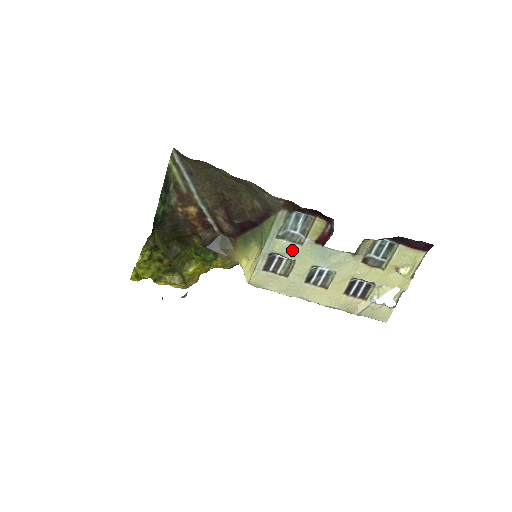
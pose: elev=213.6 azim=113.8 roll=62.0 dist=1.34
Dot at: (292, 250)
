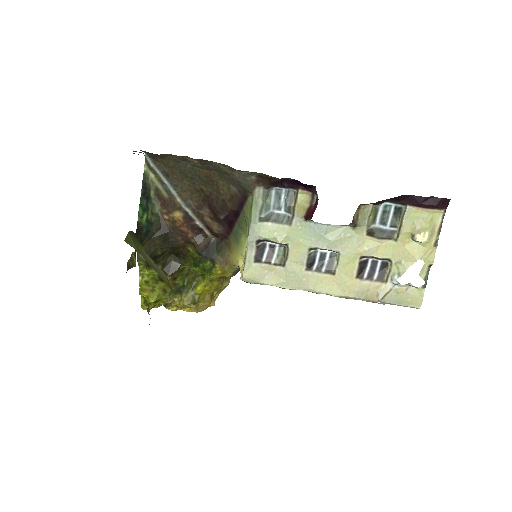
Dot at: (281, 233)
